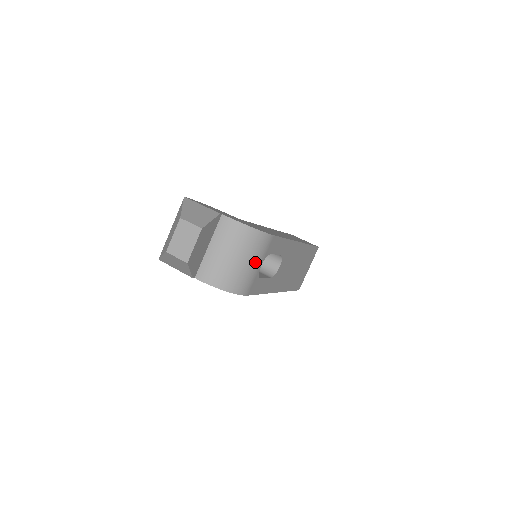
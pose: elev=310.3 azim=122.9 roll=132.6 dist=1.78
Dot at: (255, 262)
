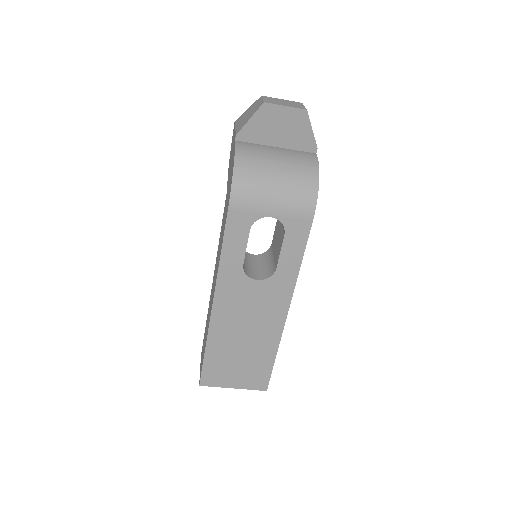
Dot at: (277, 200)
